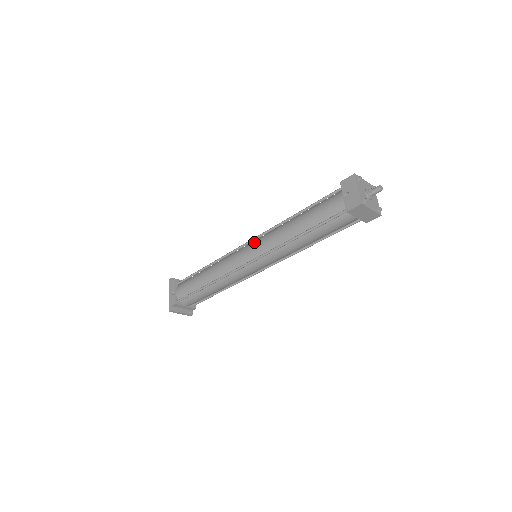
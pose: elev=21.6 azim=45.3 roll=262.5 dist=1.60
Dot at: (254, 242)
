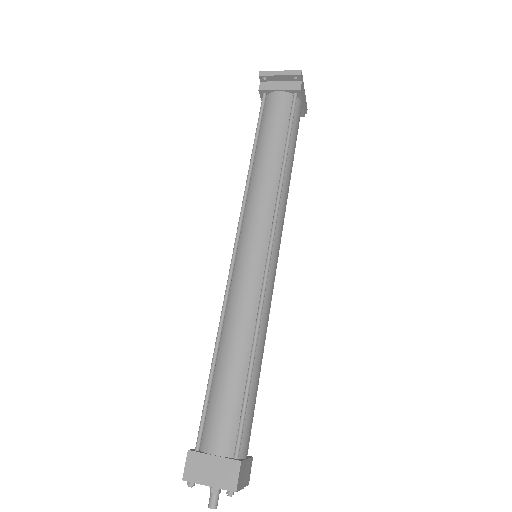
Dot at: occluded
